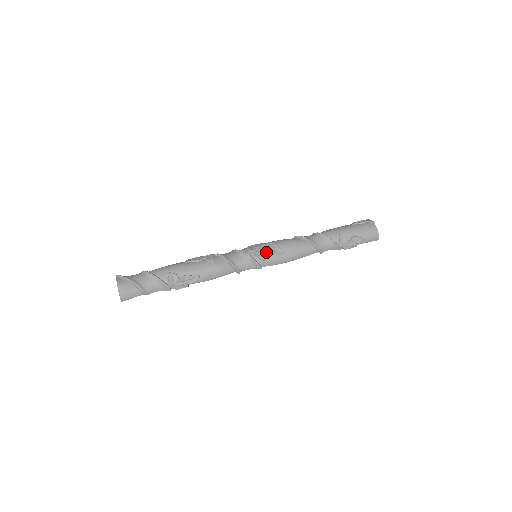
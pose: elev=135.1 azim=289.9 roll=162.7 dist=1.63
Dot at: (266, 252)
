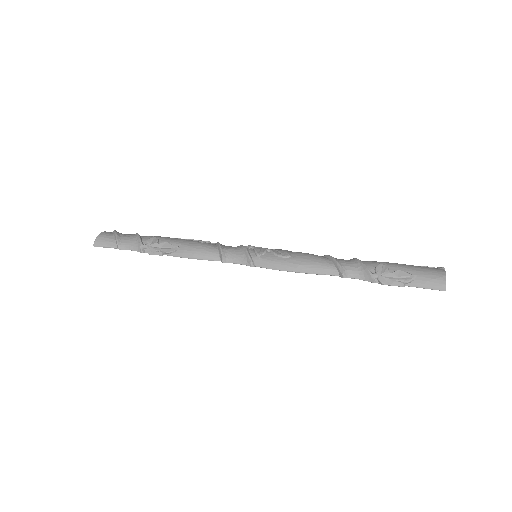
Dot at: (268, 251)
